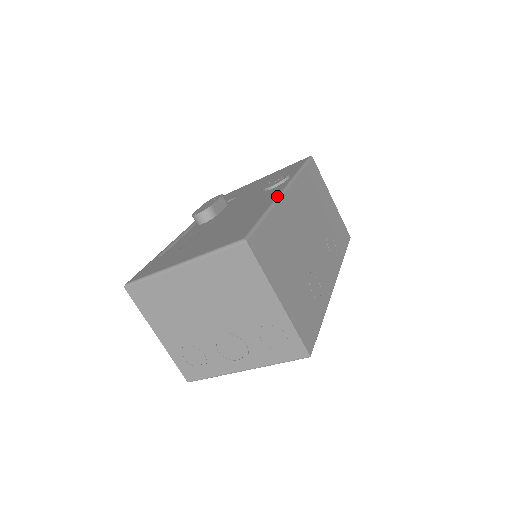
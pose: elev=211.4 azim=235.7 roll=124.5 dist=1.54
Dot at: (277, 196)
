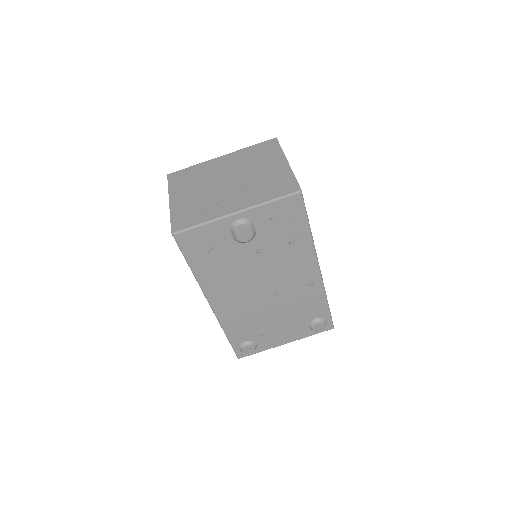
Dot at: occluded
